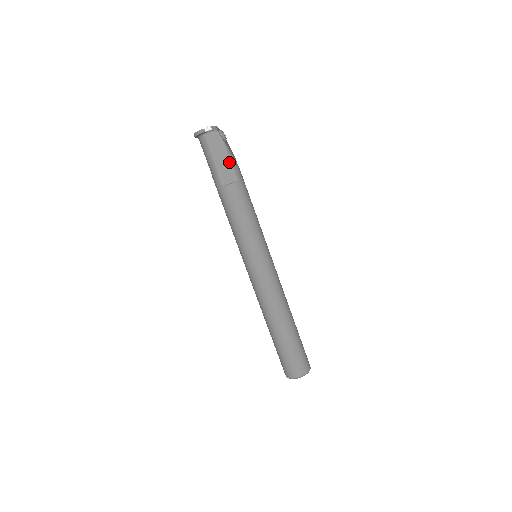
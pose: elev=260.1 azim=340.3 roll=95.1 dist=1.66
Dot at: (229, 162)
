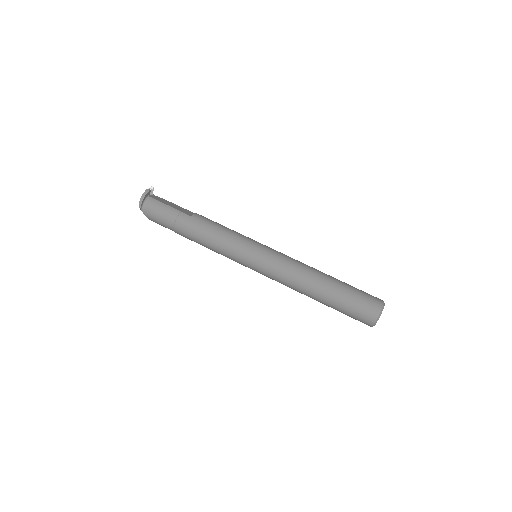
Dot at: (181, 207)
